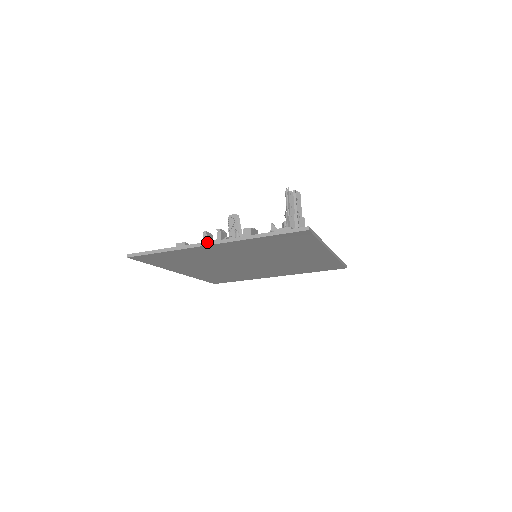
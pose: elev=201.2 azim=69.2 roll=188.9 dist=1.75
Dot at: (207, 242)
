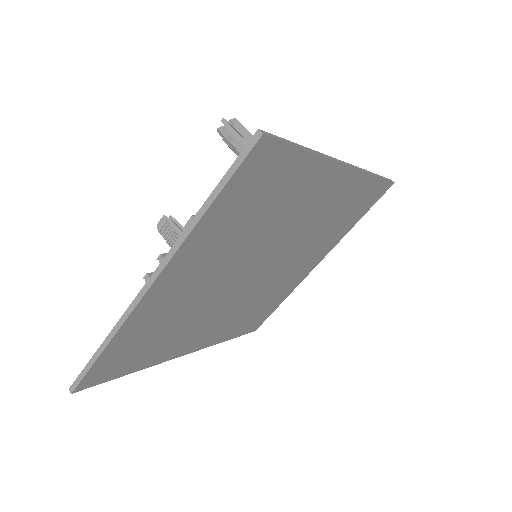
Dot at: (143, 287)
